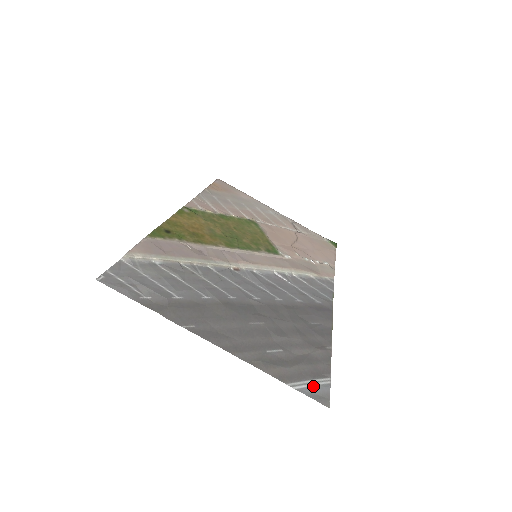
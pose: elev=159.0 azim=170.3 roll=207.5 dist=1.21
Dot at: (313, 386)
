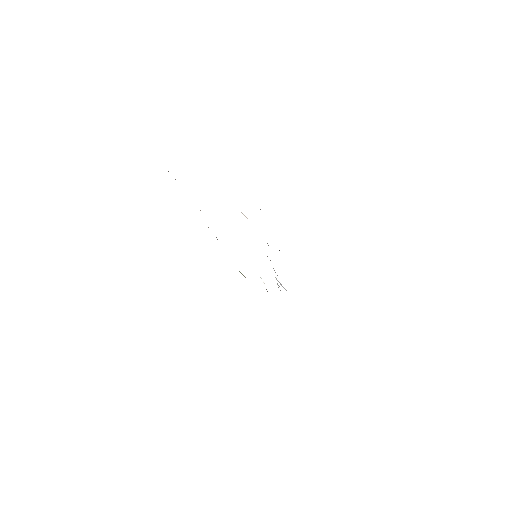
Dot at: occluded
